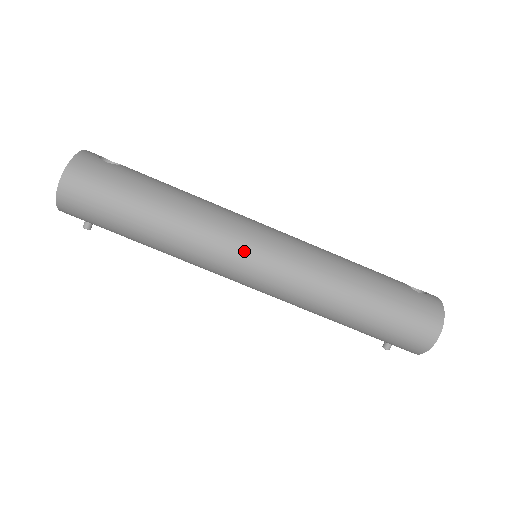
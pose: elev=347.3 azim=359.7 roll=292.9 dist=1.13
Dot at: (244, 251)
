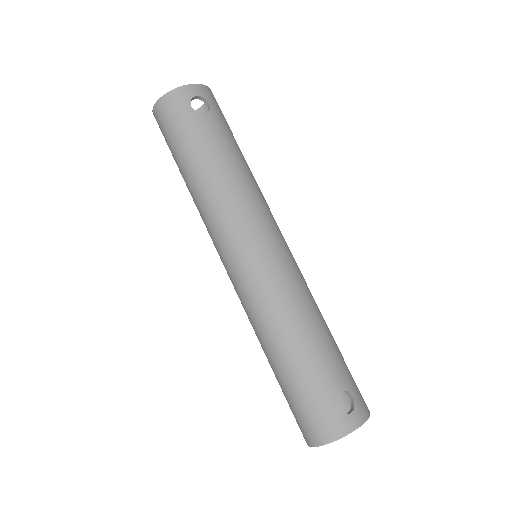
Dot at: (224, 251)
